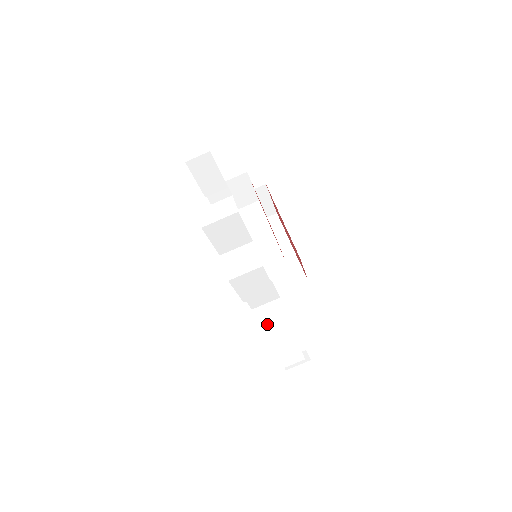
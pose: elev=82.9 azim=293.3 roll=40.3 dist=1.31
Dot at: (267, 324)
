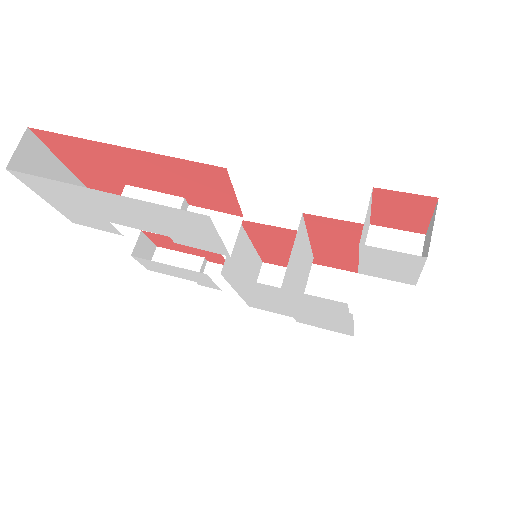
Dot at: occluded
